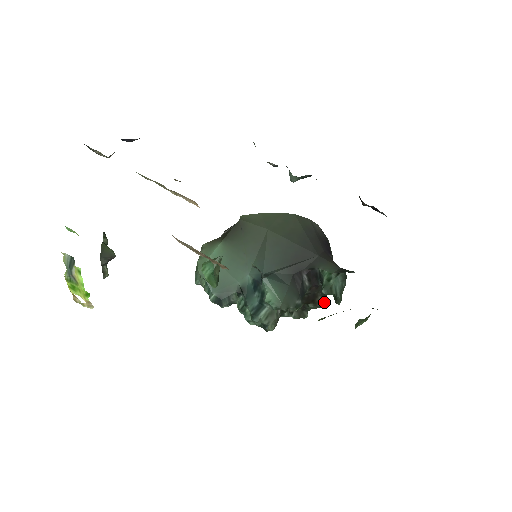
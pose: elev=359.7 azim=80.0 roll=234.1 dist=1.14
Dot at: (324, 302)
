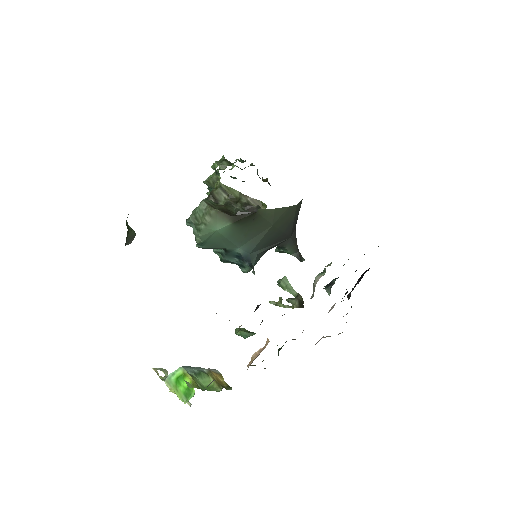
Dot at: occluded
